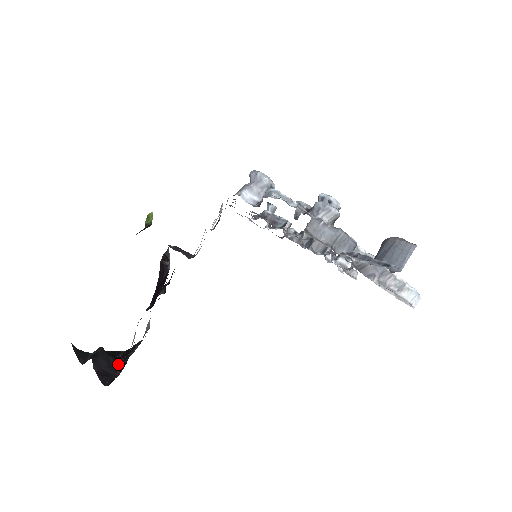
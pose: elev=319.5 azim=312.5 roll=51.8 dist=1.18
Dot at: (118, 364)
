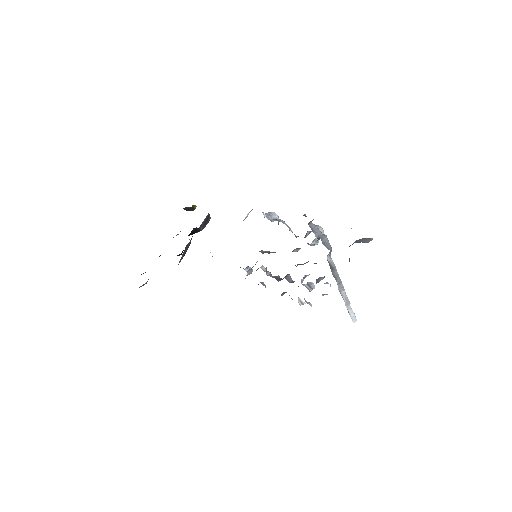
Dot at: occluded
